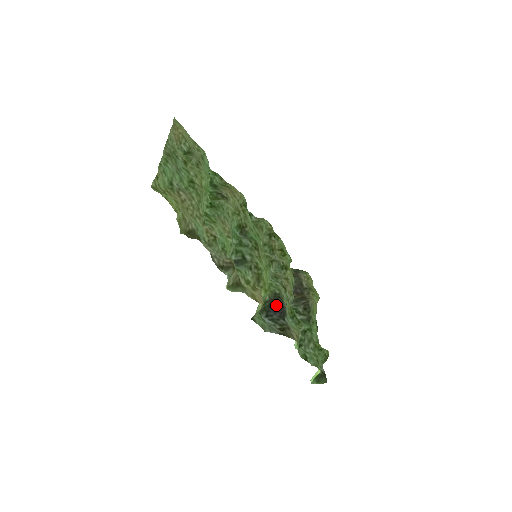
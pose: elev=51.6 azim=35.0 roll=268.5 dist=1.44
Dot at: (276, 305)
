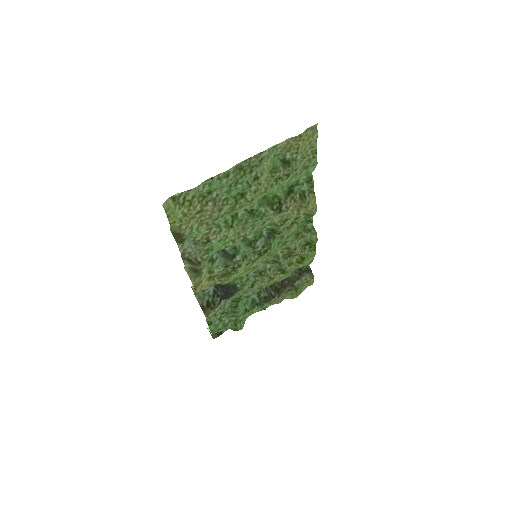
Dot at: (228, 289)
